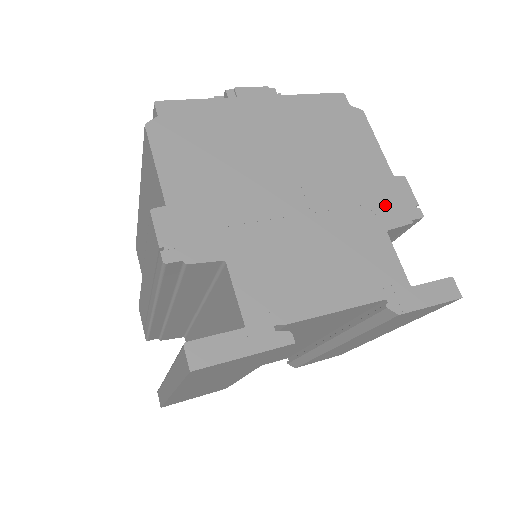
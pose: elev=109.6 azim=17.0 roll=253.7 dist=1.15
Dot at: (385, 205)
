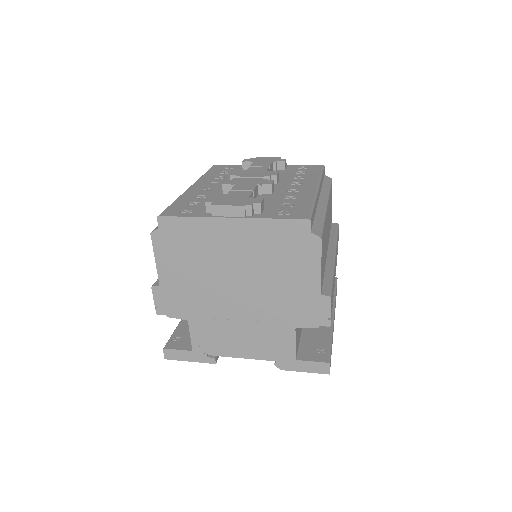
Dot at: (303, 313)
